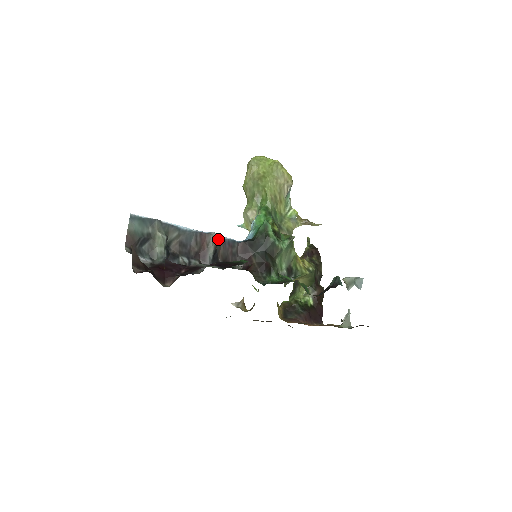
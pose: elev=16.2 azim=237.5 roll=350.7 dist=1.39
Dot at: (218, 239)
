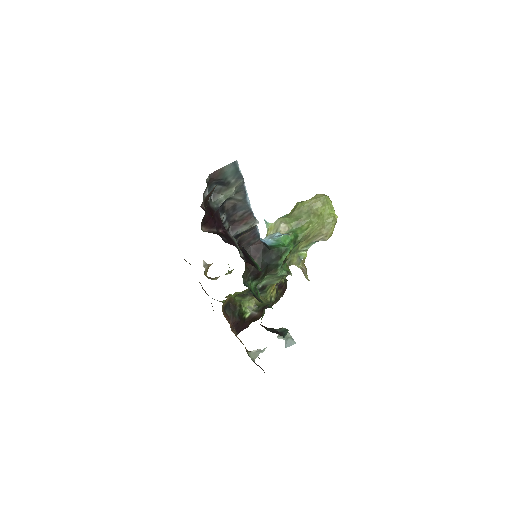
Dot at: (254, 226)
